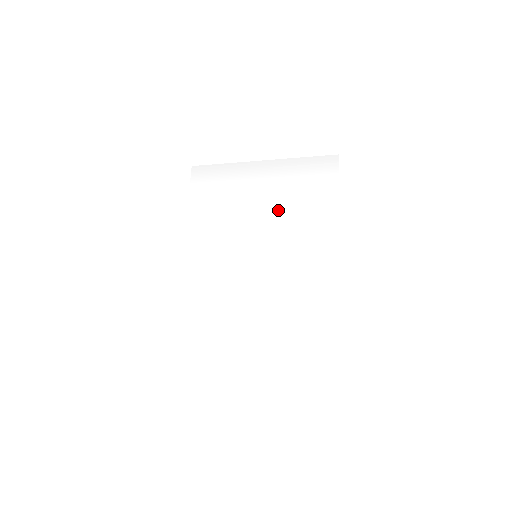
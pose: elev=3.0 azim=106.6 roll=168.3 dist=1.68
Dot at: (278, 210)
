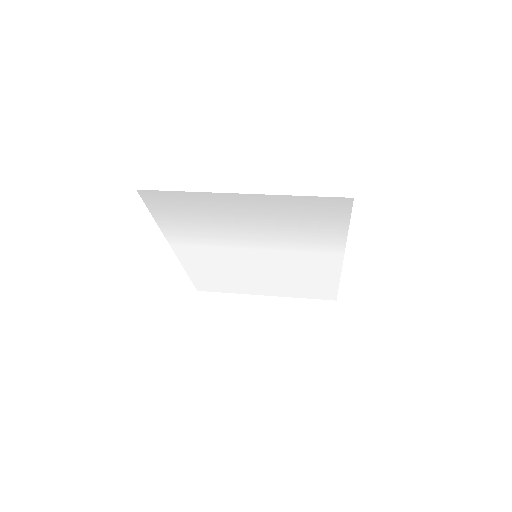
Dot at: (274, 233)
